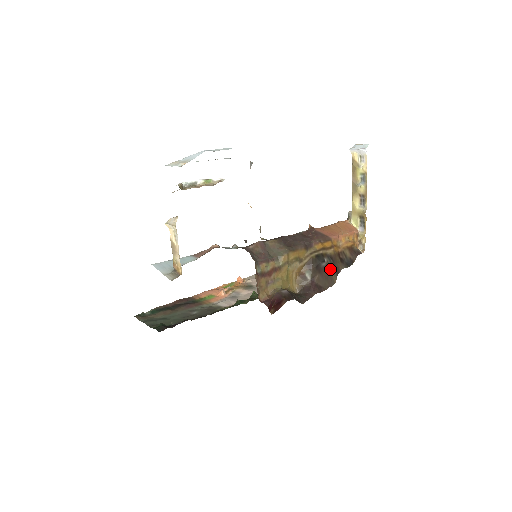
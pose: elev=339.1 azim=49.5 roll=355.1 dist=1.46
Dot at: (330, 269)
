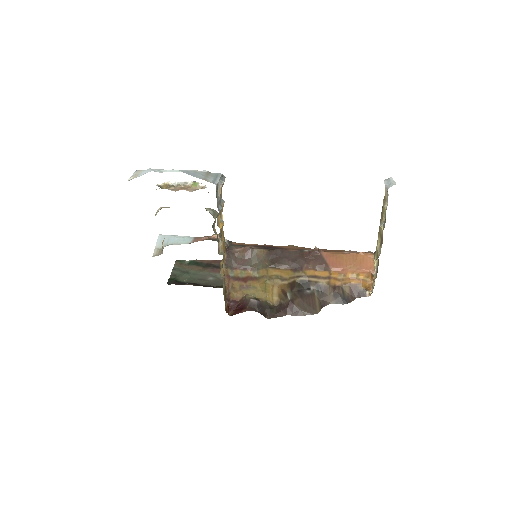
Dot at: (315, 298)
